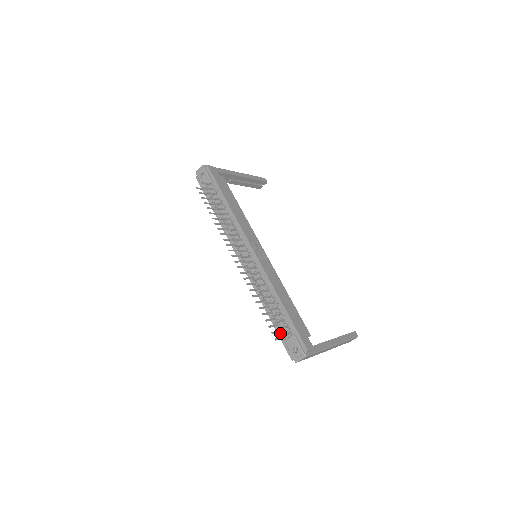
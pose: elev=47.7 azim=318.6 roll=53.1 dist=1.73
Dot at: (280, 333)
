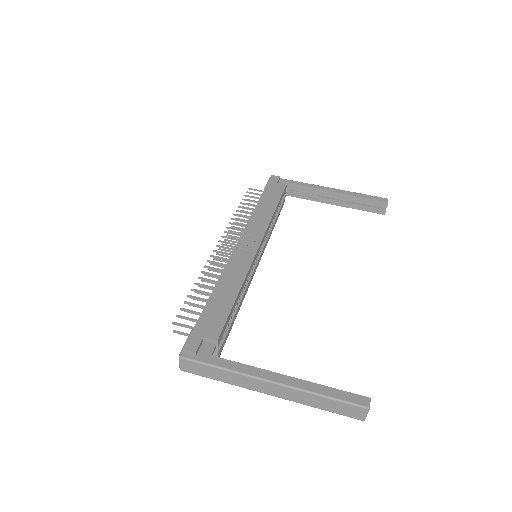
Dot at: occluded
